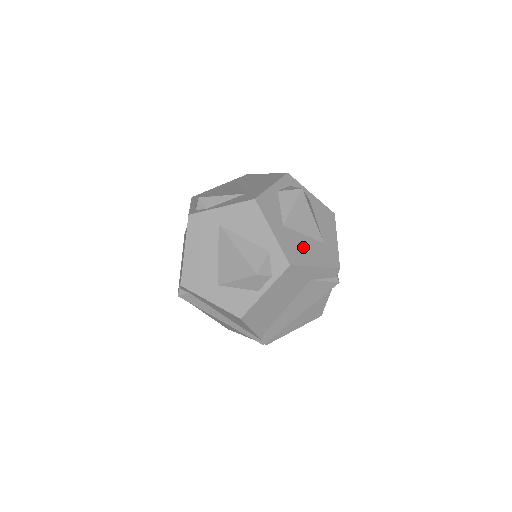
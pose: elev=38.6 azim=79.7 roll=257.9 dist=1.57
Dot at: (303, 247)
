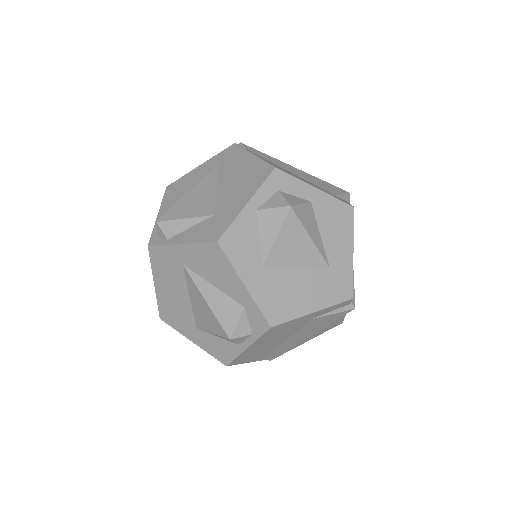
Dot at: (294, 289)
